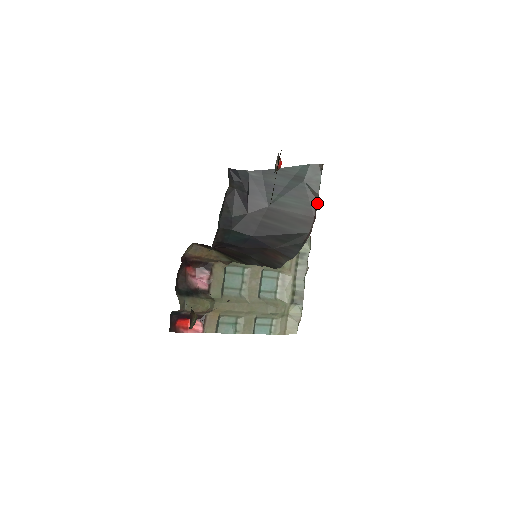
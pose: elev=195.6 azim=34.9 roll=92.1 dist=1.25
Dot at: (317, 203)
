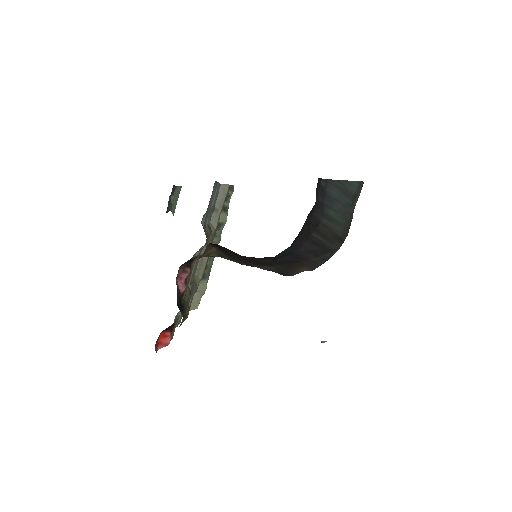
Dot at: (350, 220)
